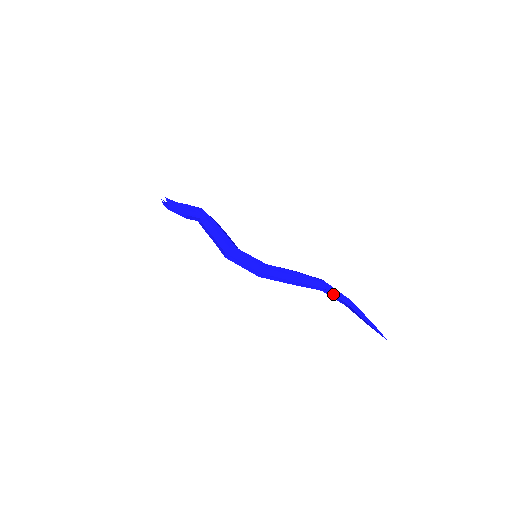
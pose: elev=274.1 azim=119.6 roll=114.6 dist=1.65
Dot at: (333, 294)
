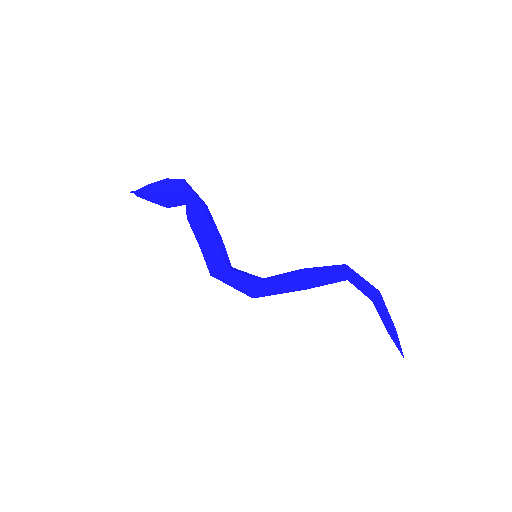
Dot at: (357, 288)
